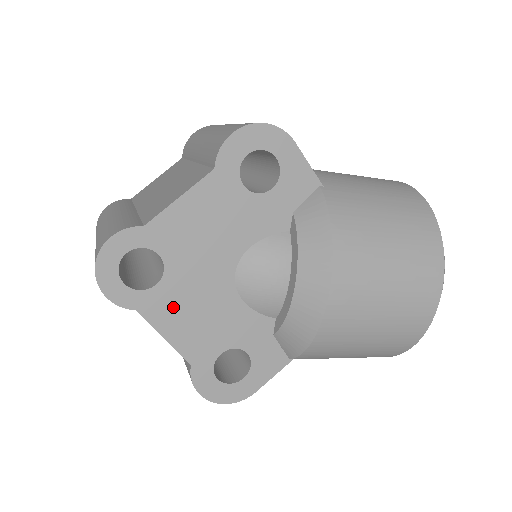
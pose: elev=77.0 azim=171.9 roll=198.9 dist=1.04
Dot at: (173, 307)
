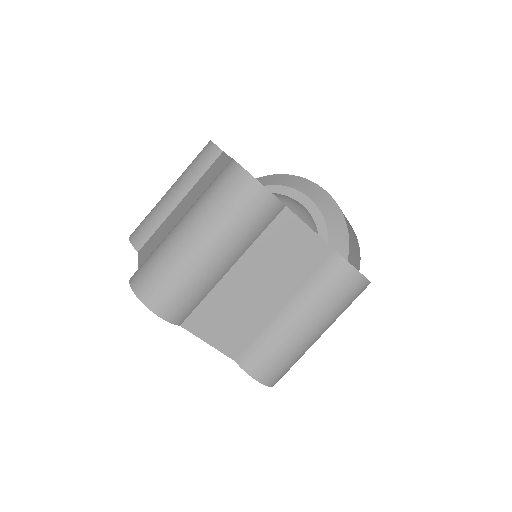
Dot at: occluded
